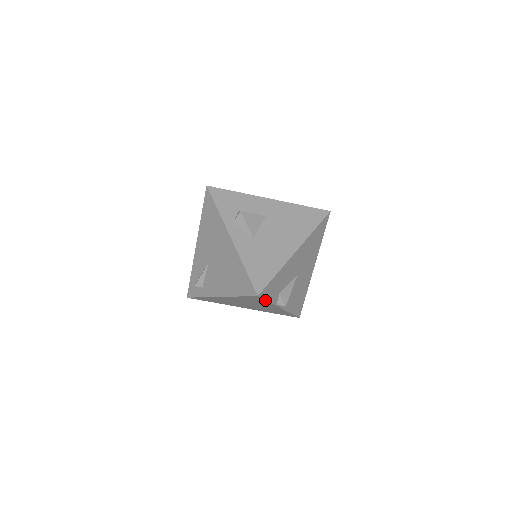
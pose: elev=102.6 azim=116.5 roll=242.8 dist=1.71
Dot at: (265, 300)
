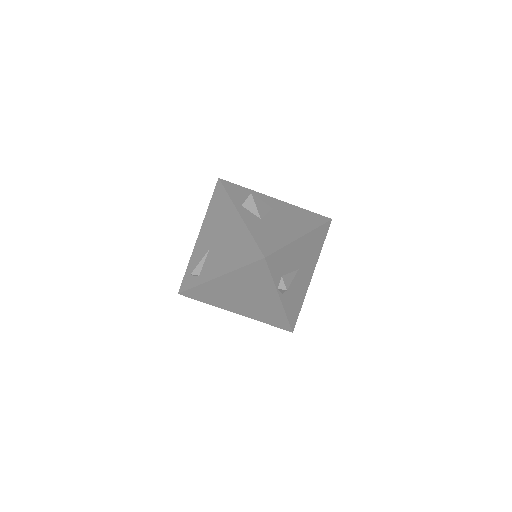
Dot at: (269, 272)
